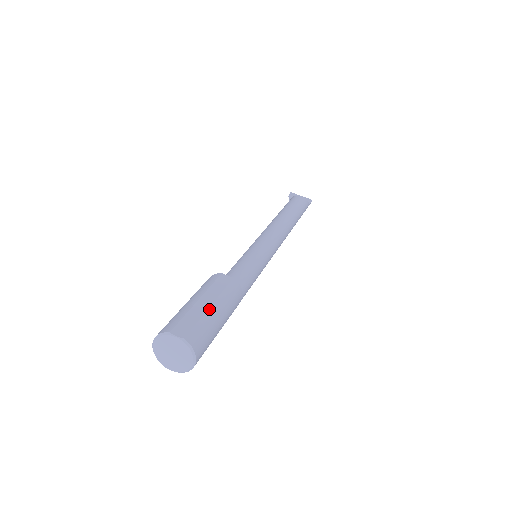
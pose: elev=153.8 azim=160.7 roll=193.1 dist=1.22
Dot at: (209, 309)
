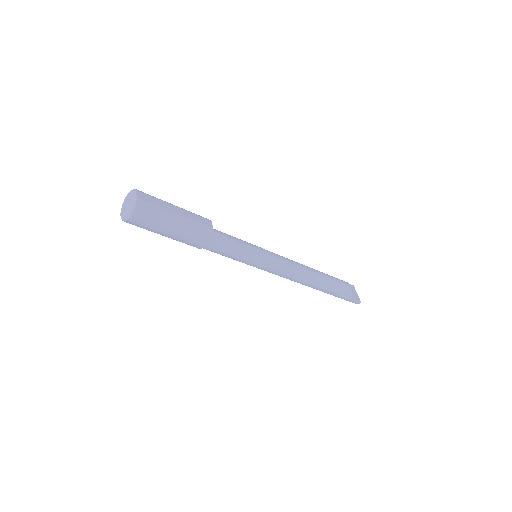
Dot at: (173, 212)
